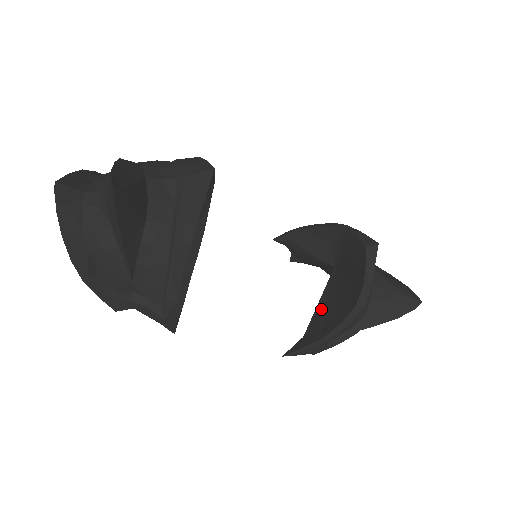
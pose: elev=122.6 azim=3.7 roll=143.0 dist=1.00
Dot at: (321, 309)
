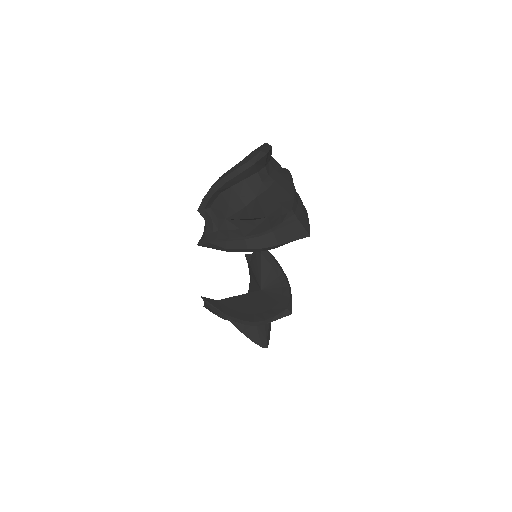
Dot at: (237, 300)
